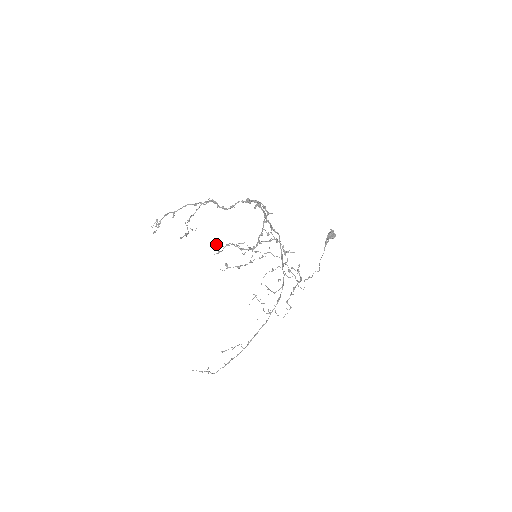
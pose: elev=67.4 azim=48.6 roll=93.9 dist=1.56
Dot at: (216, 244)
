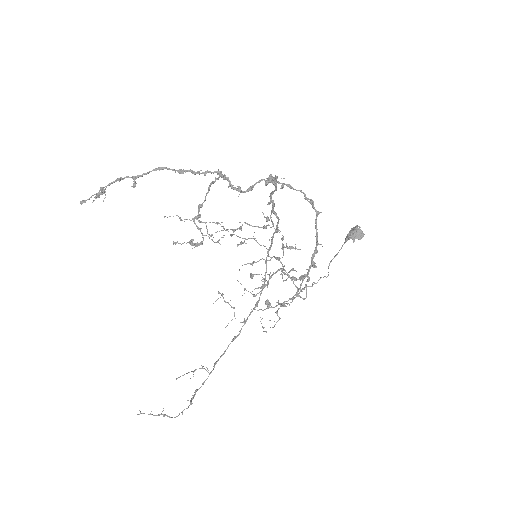
Dot at: (169, 216)
